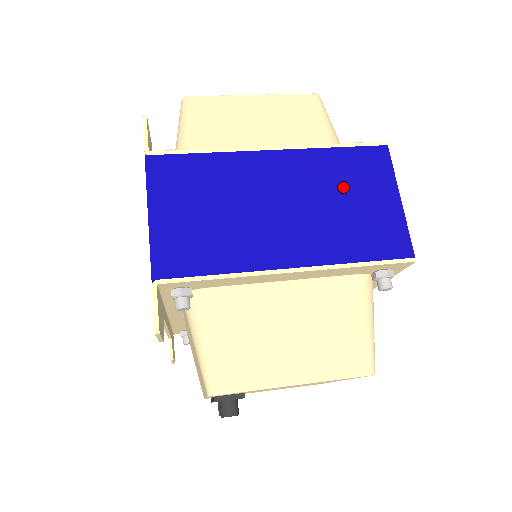
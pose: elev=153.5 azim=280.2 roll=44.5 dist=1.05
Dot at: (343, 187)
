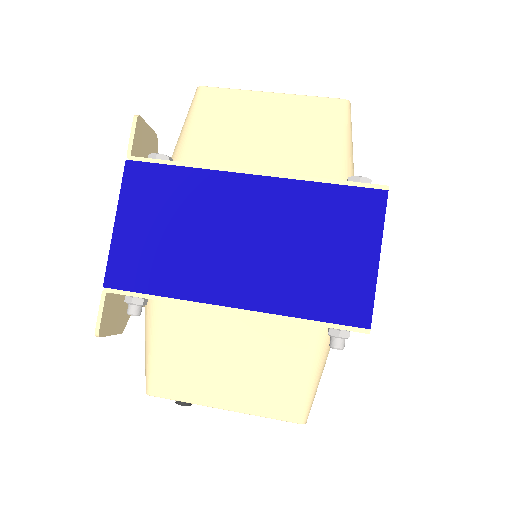
Dot at: (317, 231)
